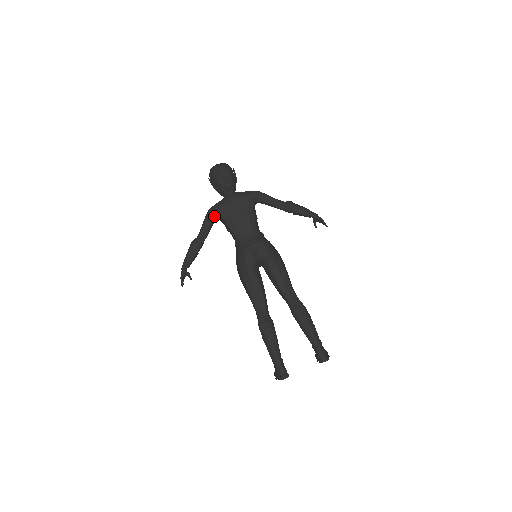
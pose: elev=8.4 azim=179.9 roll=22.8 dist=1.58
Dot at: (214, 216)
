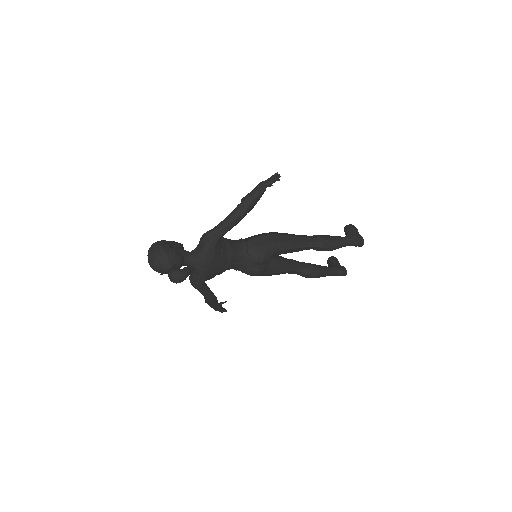
Dot at: (203, 284)
